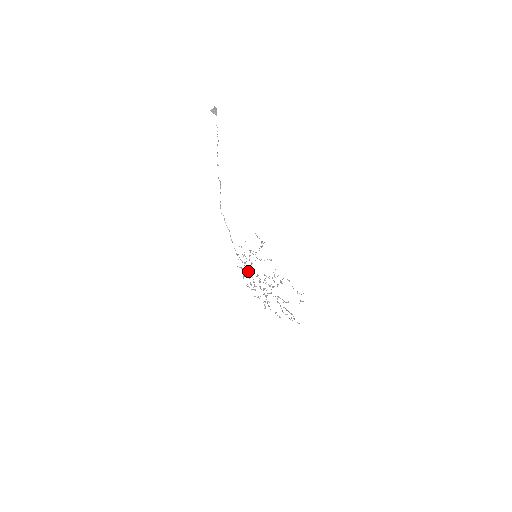
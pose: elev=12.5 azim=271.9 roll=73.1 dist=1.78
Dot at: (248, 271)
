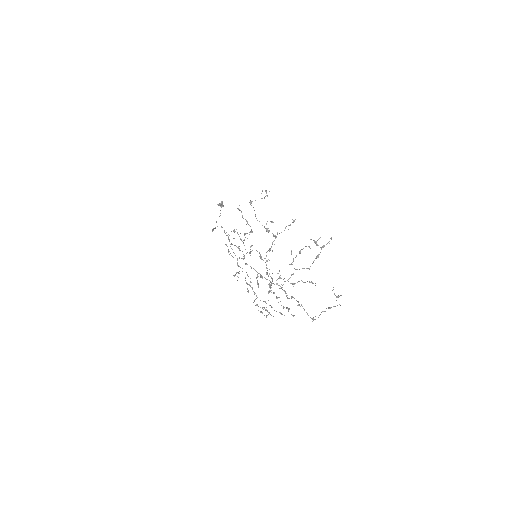
Dot at: occluded
